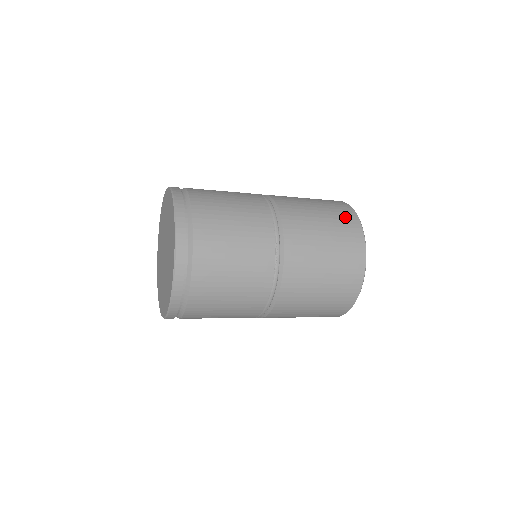
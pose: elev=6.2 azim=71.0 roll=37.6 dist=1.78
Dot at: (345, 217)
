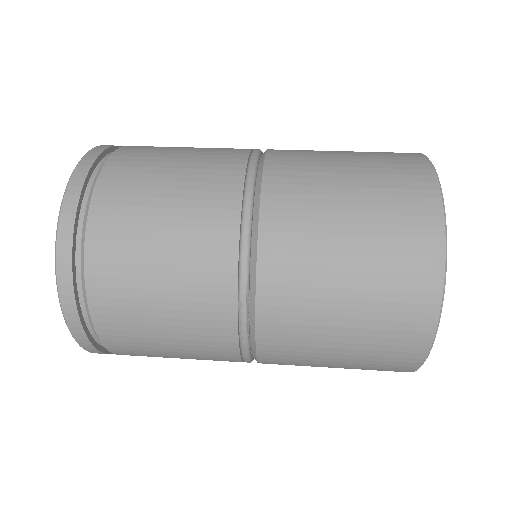
Dot at: (410, 241)
